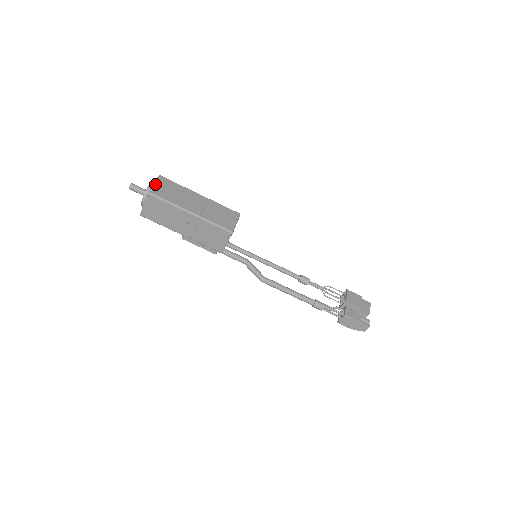
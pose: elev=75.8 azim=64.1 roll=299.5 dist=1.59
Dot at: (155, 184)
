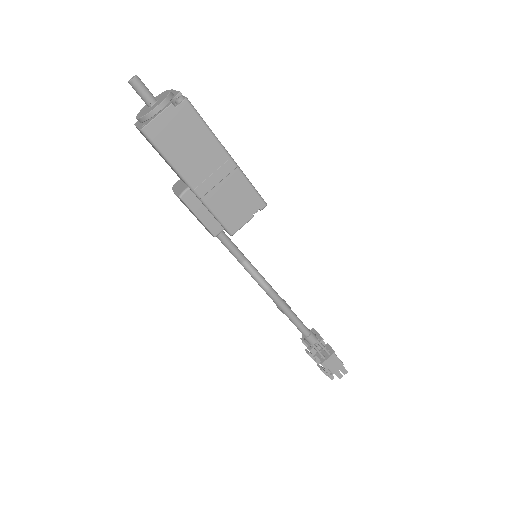
Dot at: occluded
